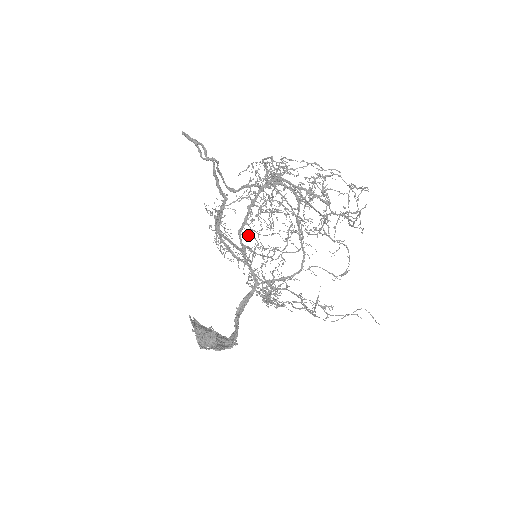
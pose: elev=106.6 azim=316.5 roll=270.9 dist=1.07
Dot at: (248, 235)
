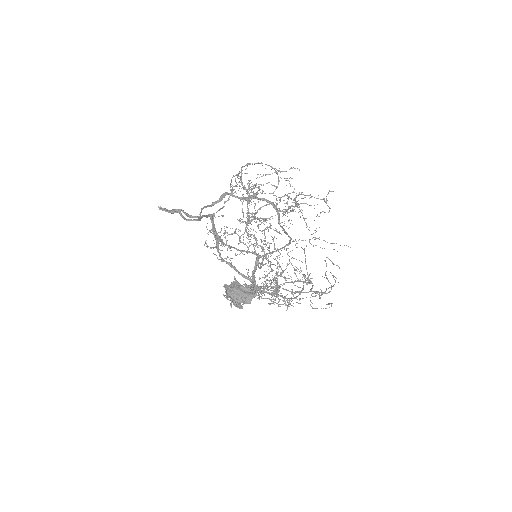
Dot at: occluded
